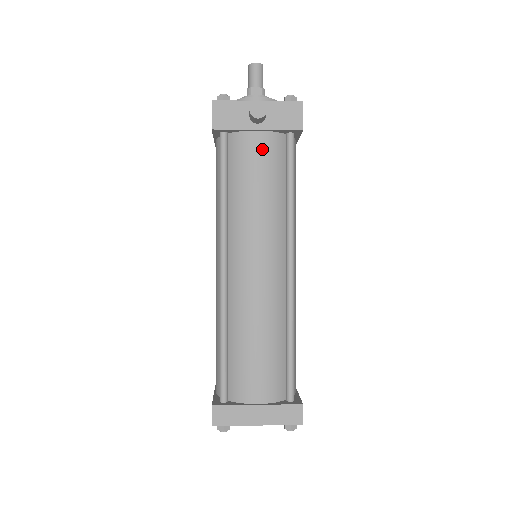
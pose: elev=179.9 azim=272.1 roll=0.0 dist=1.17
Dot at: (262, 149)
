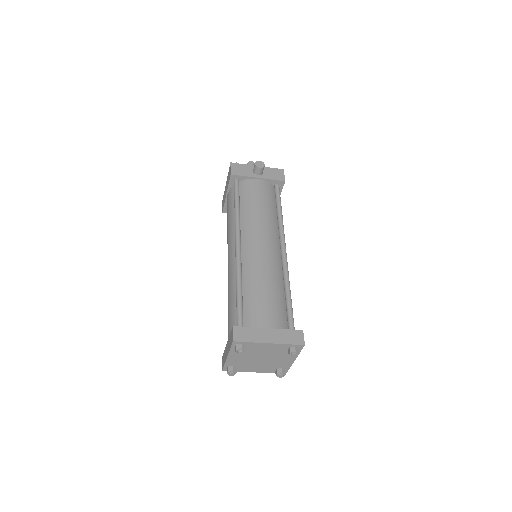
Dot at: (261, 187)
